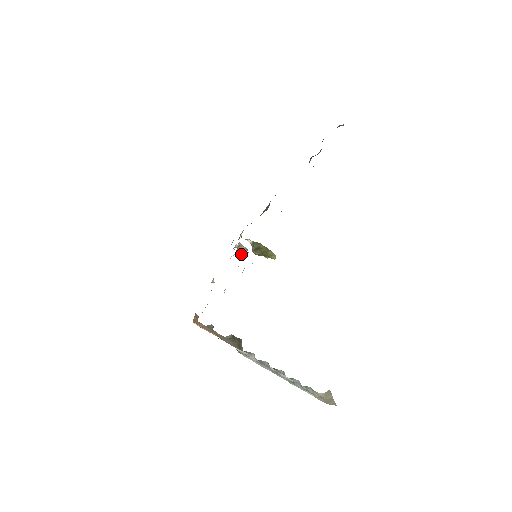
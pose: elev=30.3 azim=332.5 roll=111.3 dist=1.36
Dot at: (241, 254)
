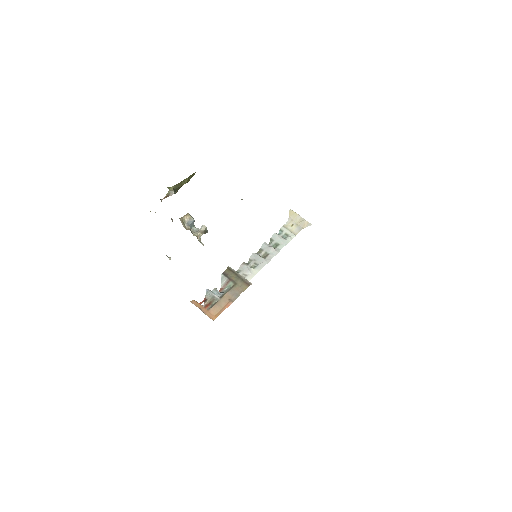
Dot at: (200, 235)
